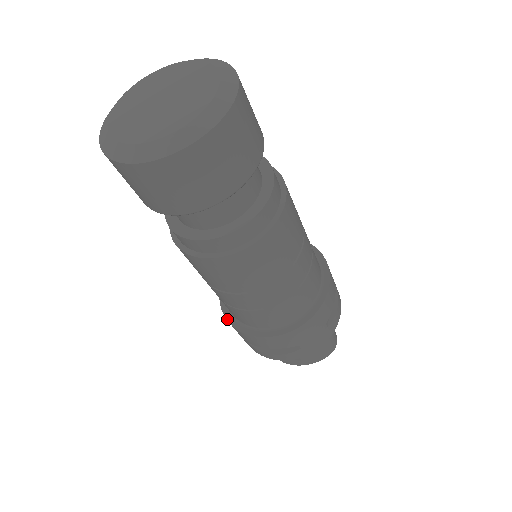
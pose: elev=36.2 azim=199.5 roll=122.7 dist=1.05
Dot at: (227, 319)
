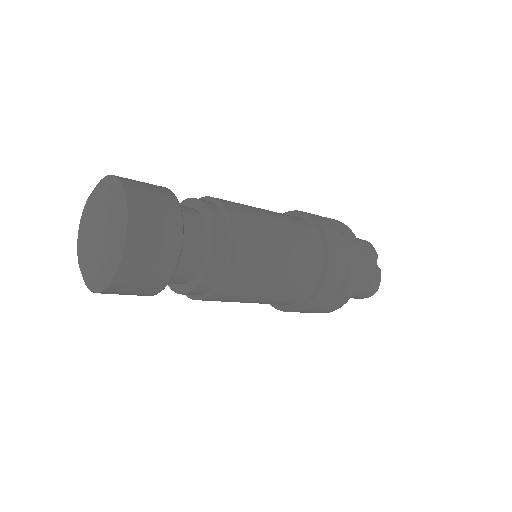
Dot at: occluded
